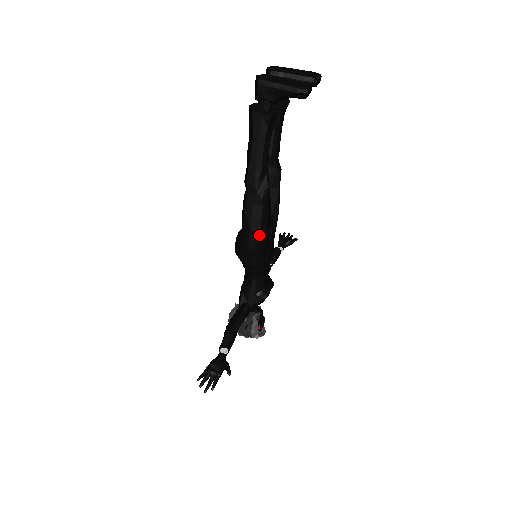
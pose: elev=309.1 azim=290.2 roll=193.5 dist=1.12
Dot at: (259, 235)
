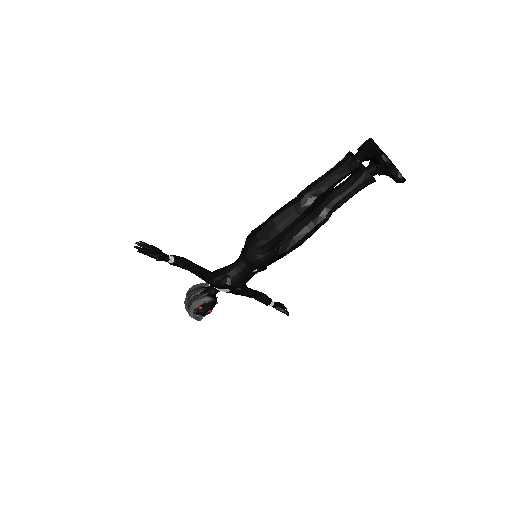
Dot at: (273, 228)
